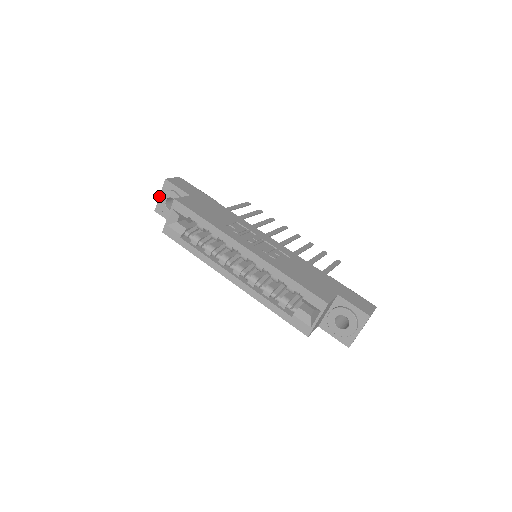
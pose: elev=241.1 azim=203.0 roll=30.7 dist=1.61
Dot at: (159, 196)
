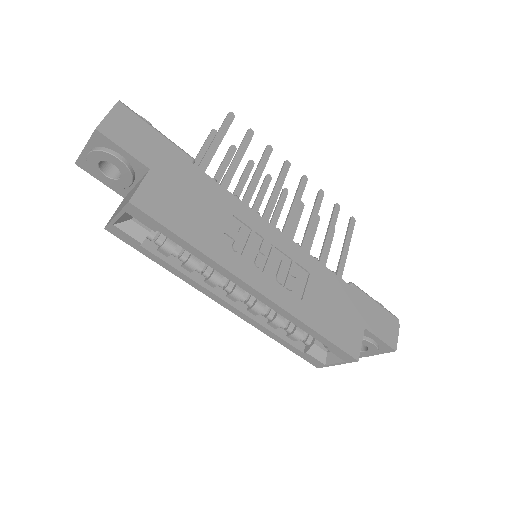
Dot at: occluded
